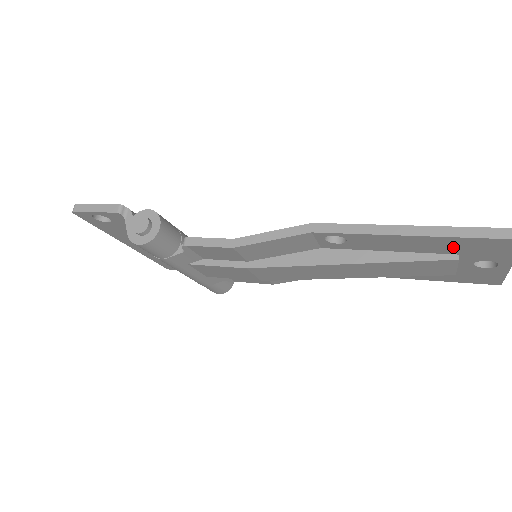
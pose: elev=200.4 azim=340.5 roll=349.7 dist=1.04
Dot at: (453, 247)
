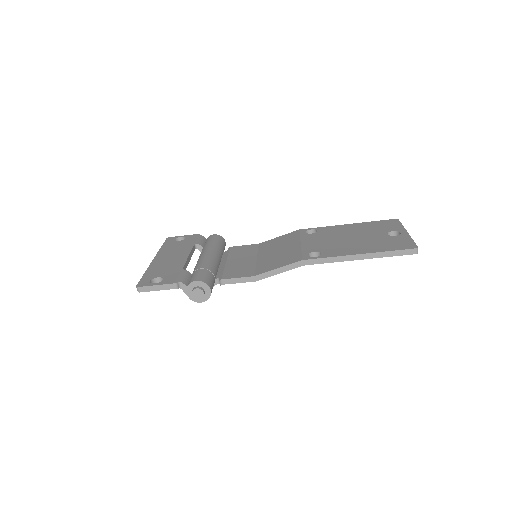
Dot at: occluded
